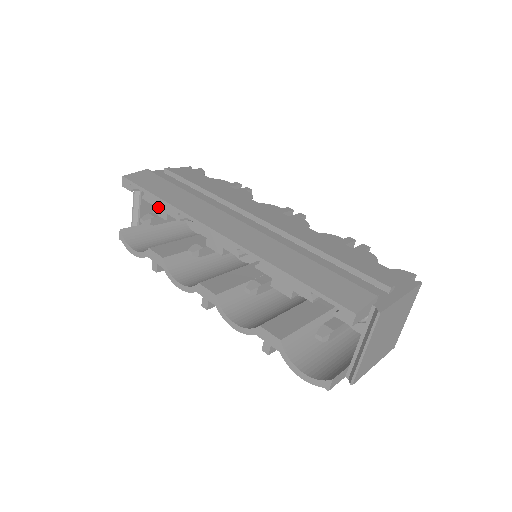
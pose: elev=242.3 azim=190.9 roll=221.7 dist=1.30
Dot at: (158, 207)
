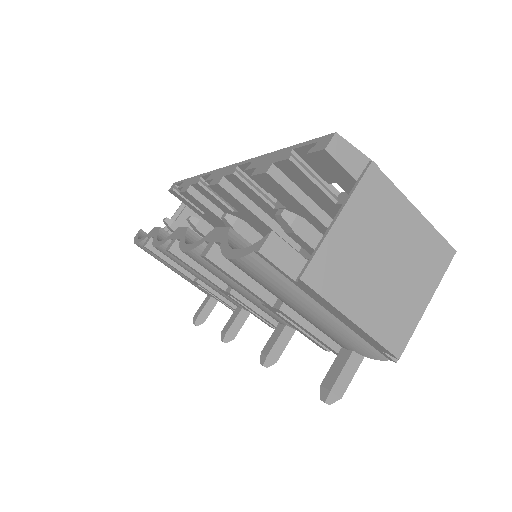
Dot at: (187, 185)
